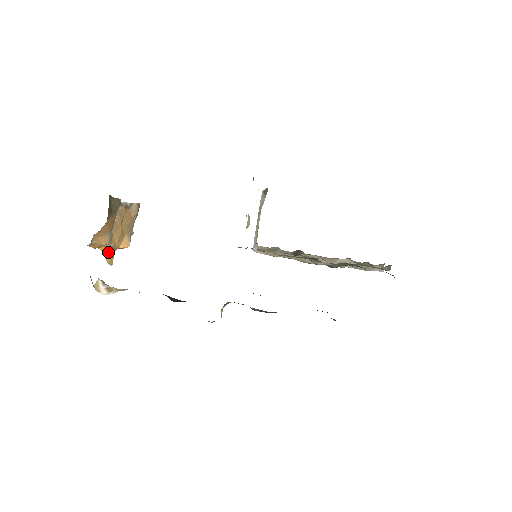
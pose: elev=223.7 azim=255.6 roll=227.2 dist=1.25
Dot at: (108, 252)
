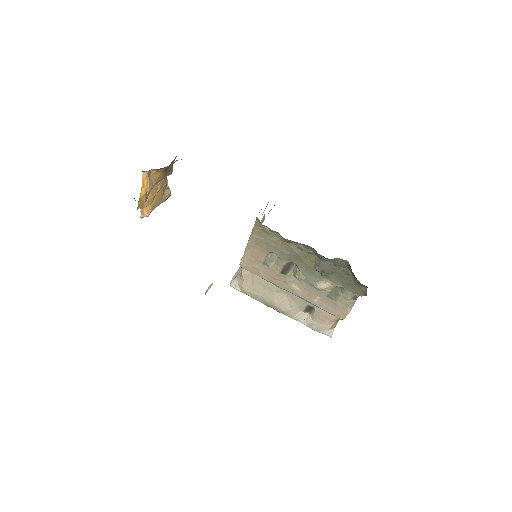
Dot at: (142, 198)
